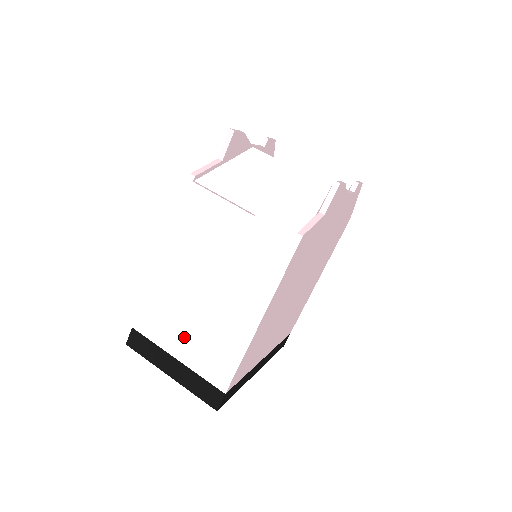
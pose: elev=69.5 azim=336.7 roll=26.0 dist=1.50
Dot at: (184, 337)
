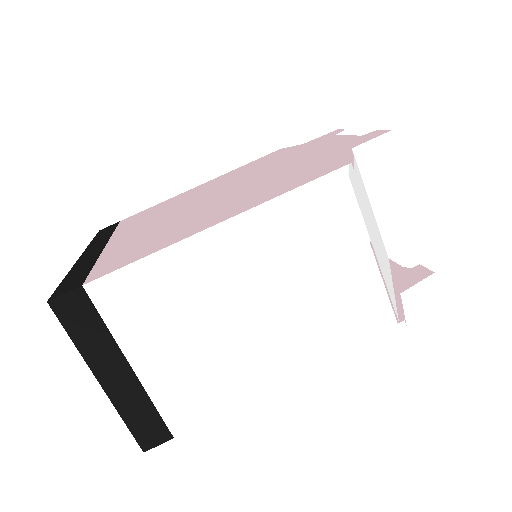
Dot at: (168, 346)
